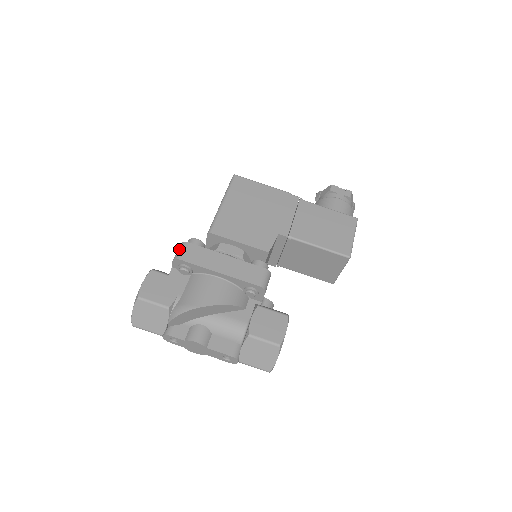
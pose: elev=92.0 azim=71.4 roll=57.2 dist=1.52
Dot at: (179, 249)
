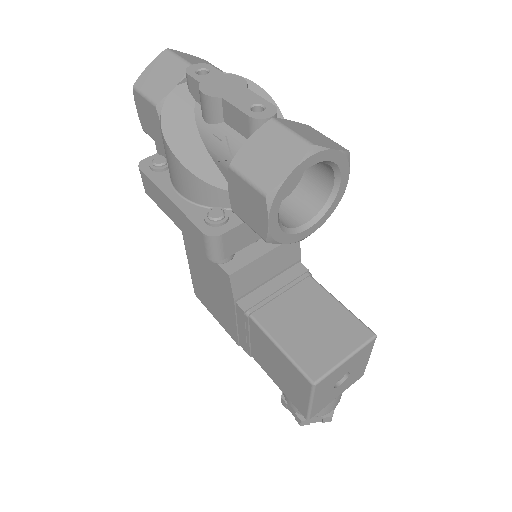
Dot at: occluded
